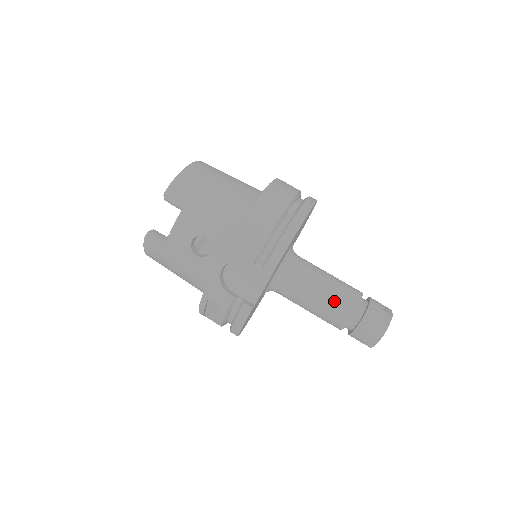
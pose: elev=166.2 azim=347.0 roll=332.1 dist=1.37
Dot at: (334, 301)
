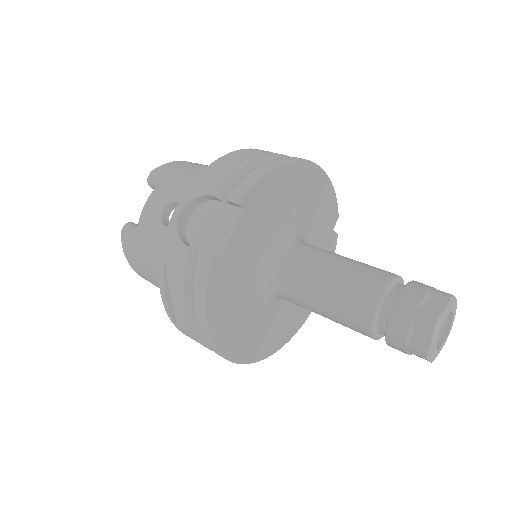
Dot at: (351, 278)
